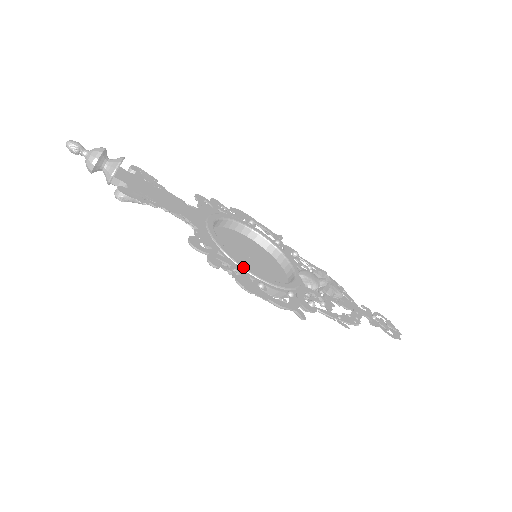
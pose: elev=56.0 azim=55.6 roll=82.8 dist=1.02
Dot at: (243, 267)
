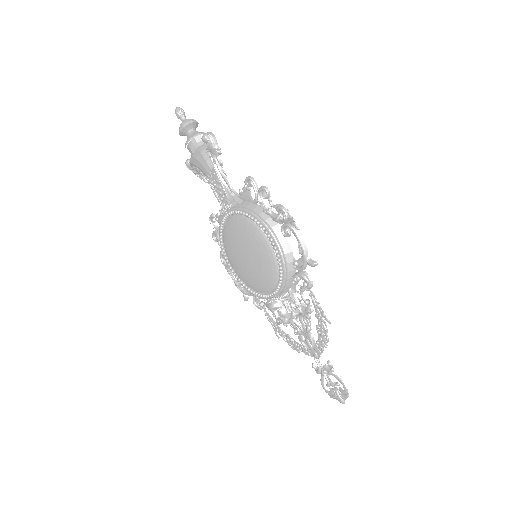
Dot at: (272, 220)
